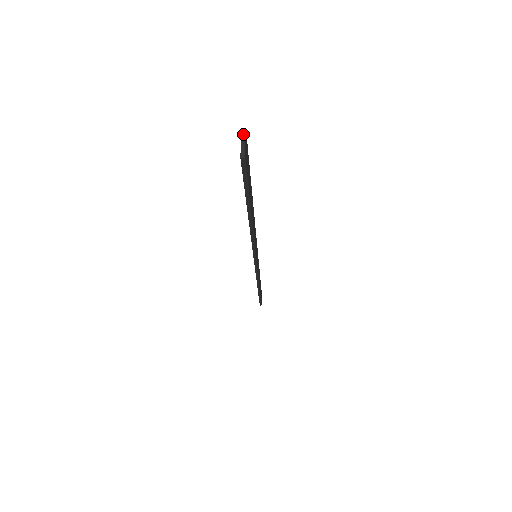
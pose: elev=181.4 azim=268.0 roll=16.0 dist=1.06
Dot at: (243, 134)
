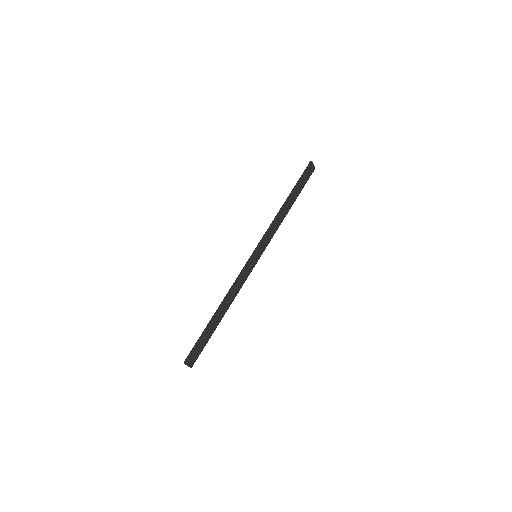
Dot at: (185, 364)
